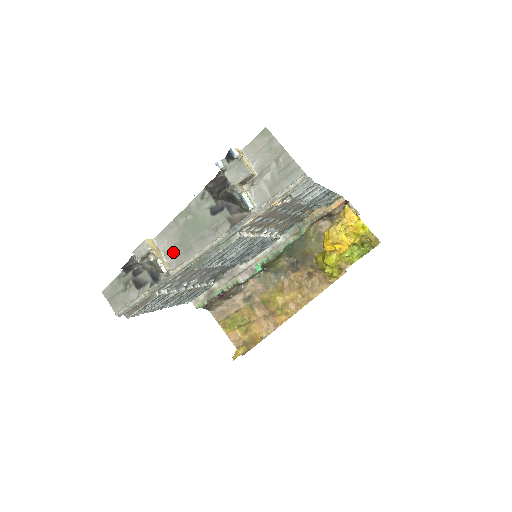
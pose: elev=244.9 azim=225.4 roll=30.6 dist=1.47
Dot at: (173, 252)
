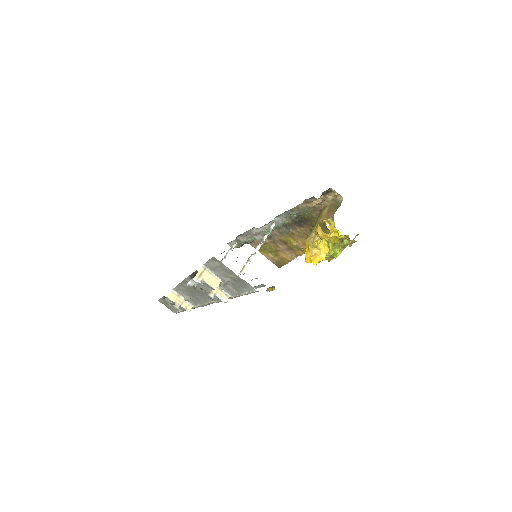
Dot at: (189, 299)
